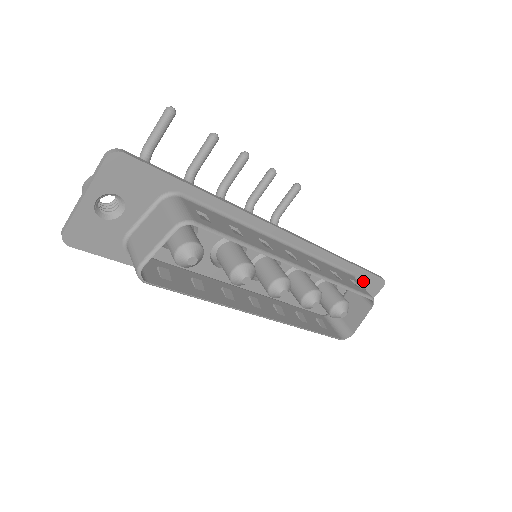
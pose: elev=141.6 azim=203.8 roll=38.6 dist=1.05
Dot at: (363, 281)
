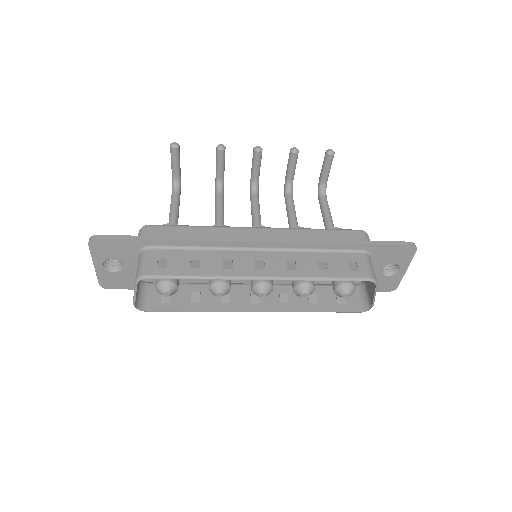
Dot at: (383, 252)
